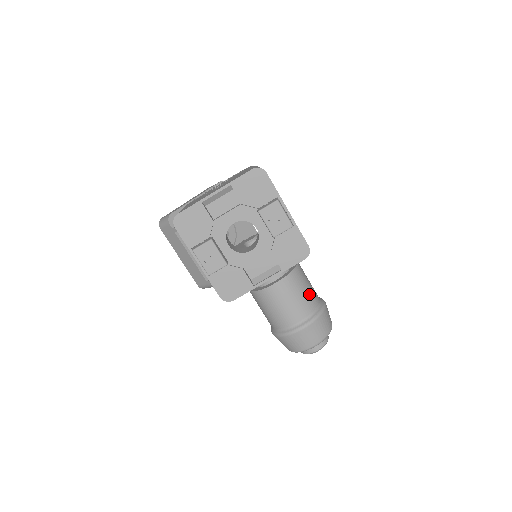
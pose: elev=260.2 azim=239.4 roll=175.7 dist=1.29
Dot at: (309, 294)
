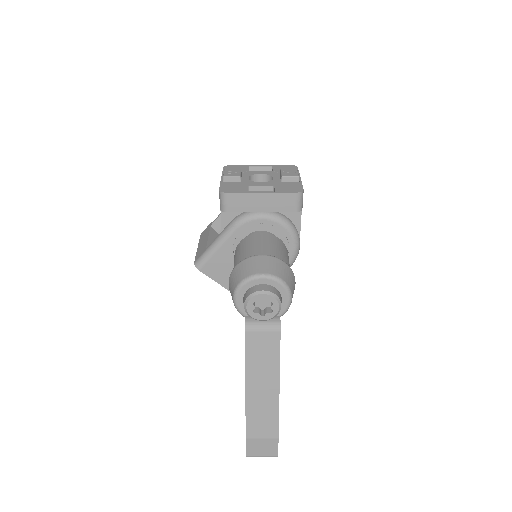
Dot at: (284, 256)
